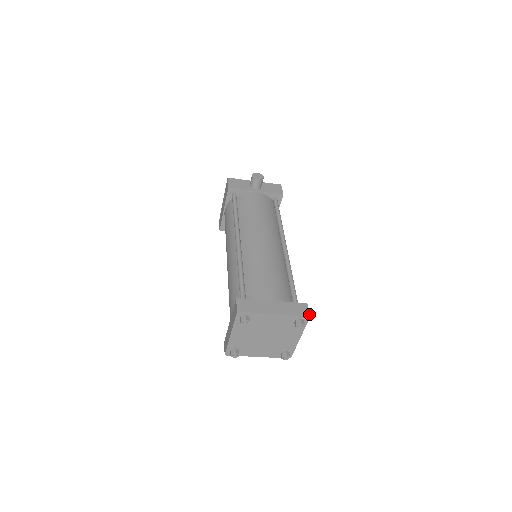
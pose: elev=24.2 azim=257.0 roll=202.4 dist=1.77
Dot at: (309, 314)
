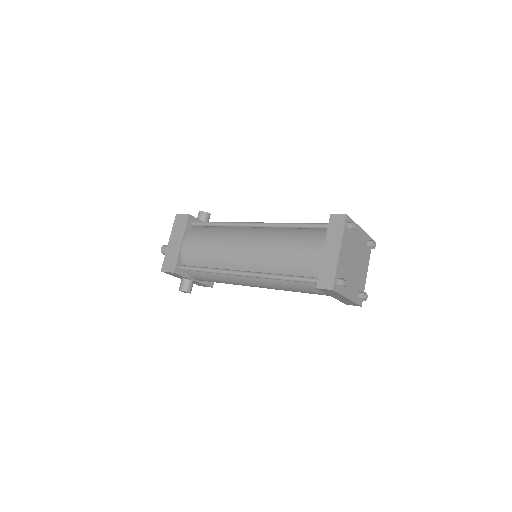
Dot at: occluded
